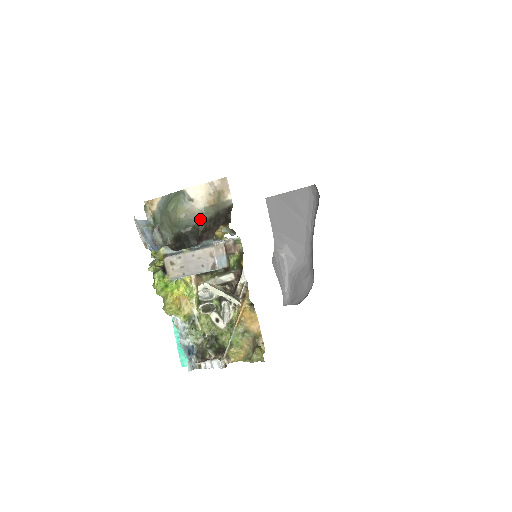
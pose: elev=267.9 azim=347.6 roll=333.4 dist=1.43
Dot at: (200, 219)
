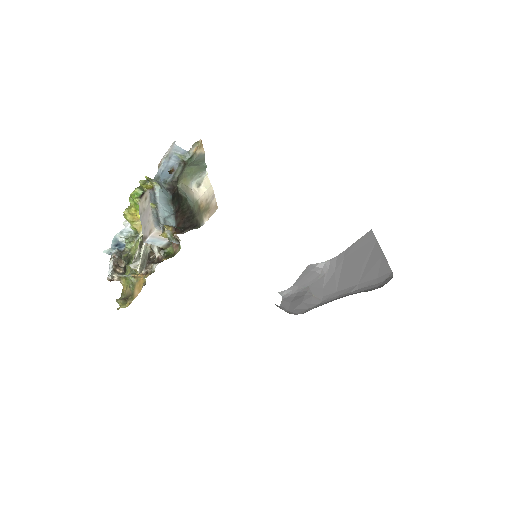
Dot at: (190, 202)
